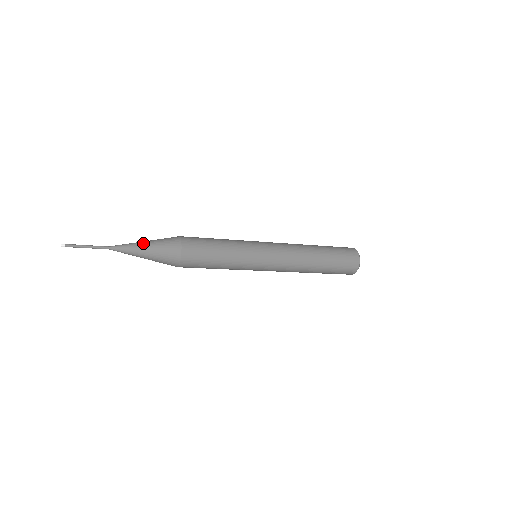
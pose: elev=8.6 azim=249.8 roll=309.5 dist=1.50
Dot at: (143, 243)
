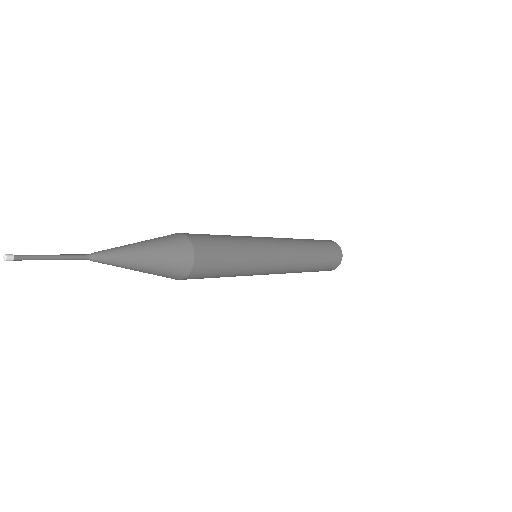
Dot at: (141, 260)
